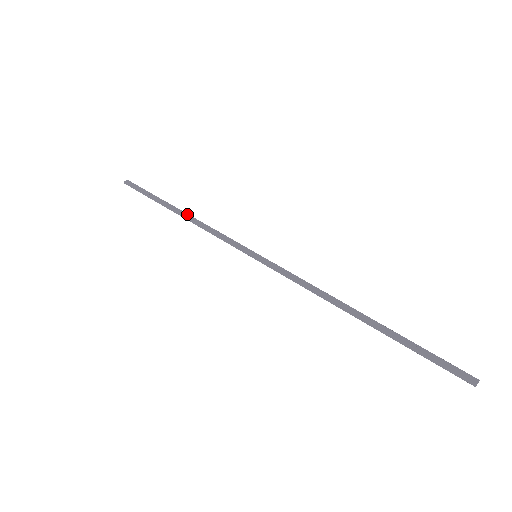
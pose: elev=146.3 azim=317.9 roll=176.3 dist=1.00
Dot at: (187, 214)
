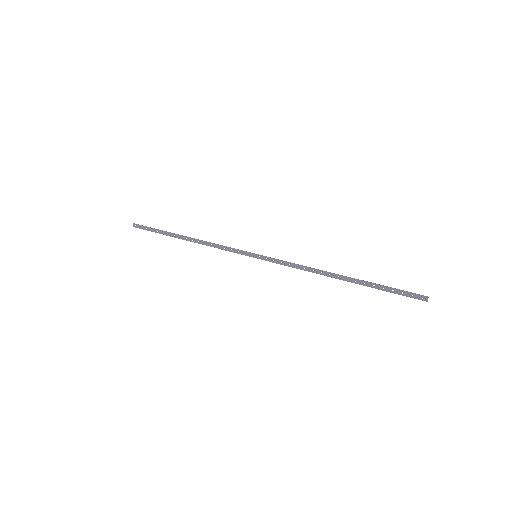
Dot at: (192, 239)
